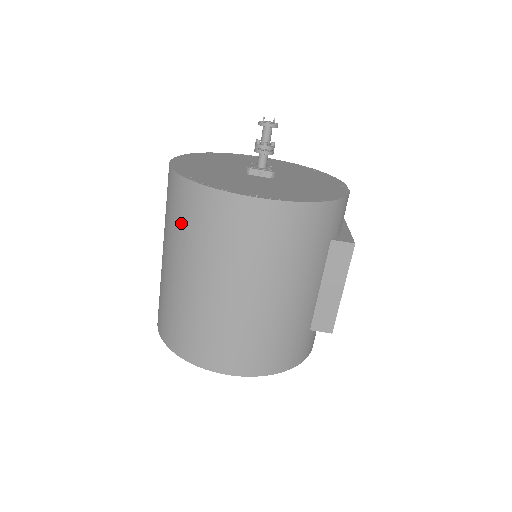
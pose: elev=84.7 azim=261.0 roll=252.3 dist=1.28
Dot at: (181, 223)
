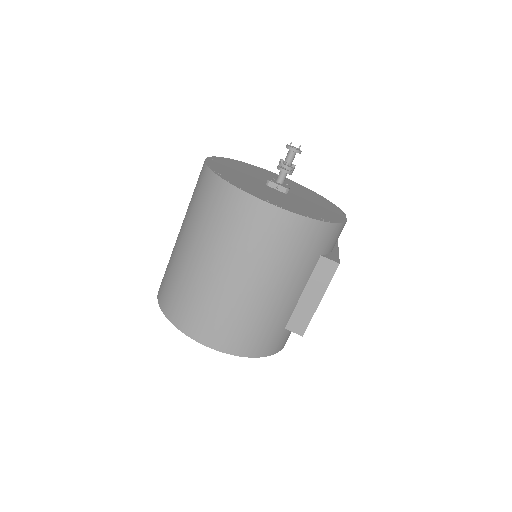
Dot at: (202, 209)
